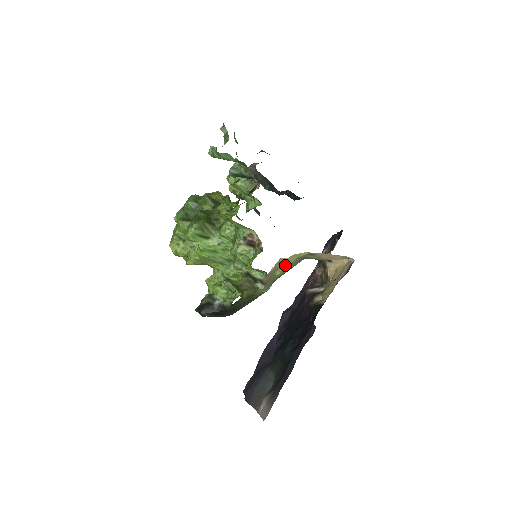
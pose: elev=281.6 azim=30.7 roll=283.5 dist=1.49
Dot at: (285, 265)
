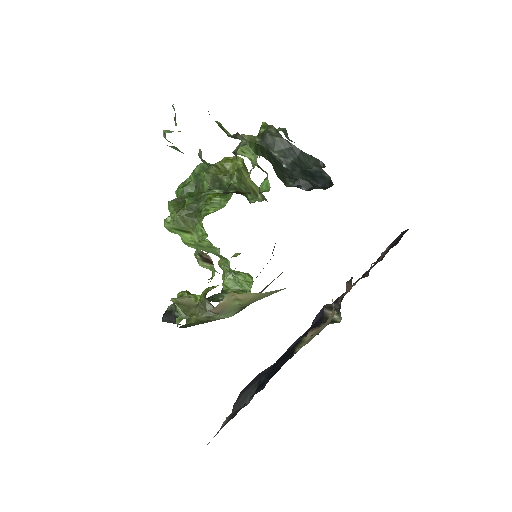
Dot at: (243, 298)
